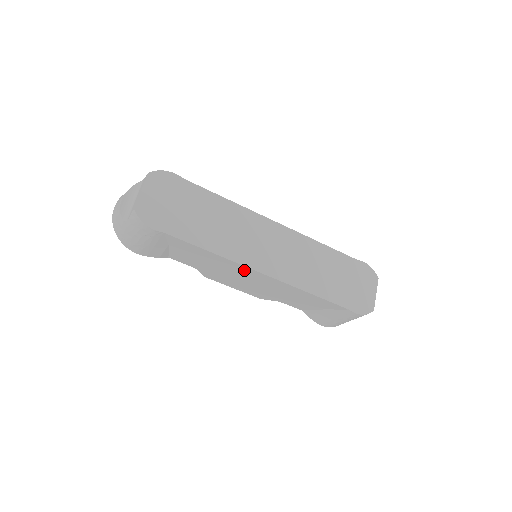
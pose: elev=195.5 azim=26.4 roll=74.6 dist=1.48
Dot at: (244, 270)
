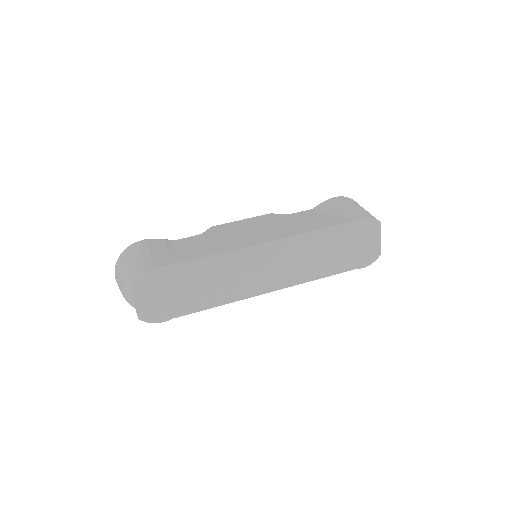
Dot at: occluded
